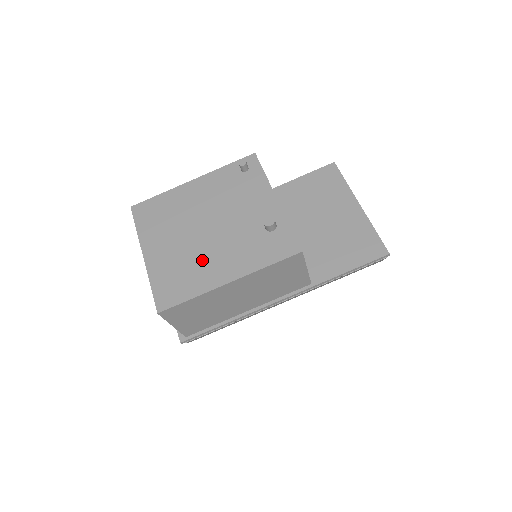
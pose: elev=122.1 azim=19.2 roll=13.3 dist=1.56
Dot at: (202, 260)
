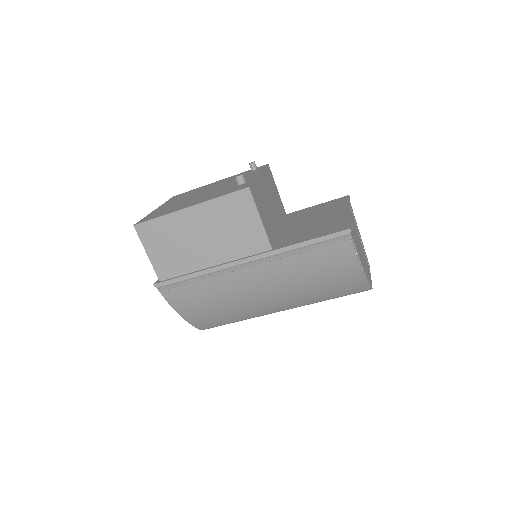
Dot at: (185, 203)
